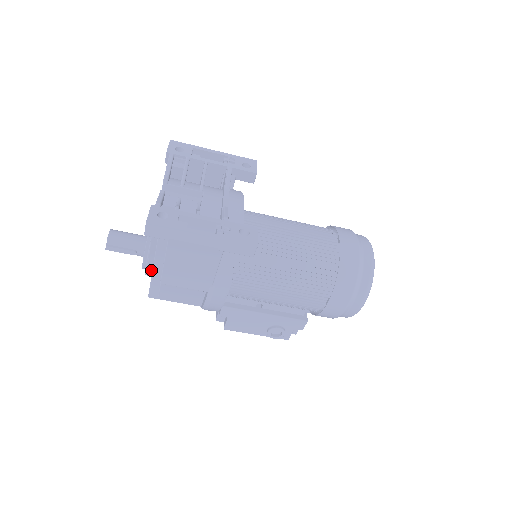
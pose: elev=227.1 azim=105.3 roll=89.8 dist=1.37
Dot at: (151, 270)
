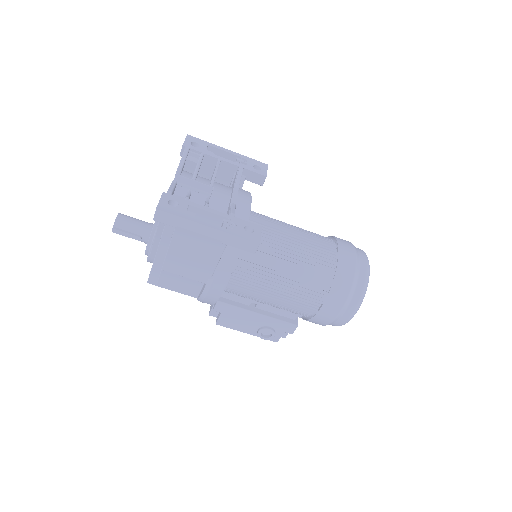
Dot at: (153, 257)
